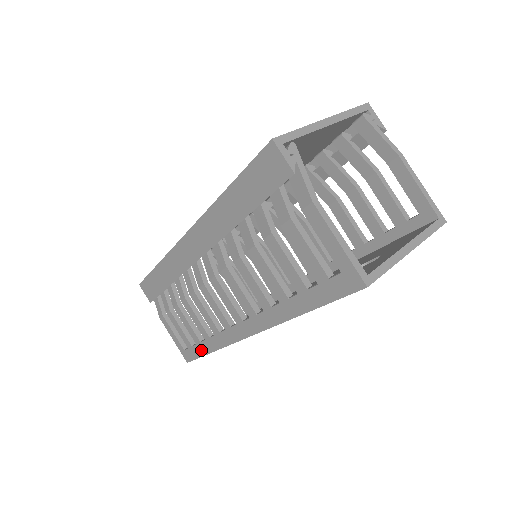
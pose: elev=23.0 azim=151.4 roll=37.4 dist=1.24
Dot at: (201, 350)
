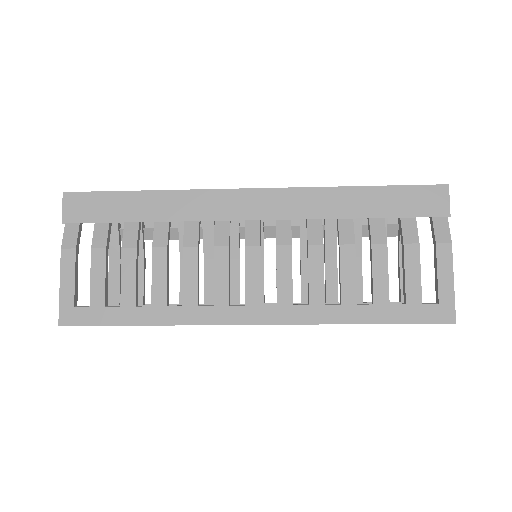
Dot at: (124, 317)
